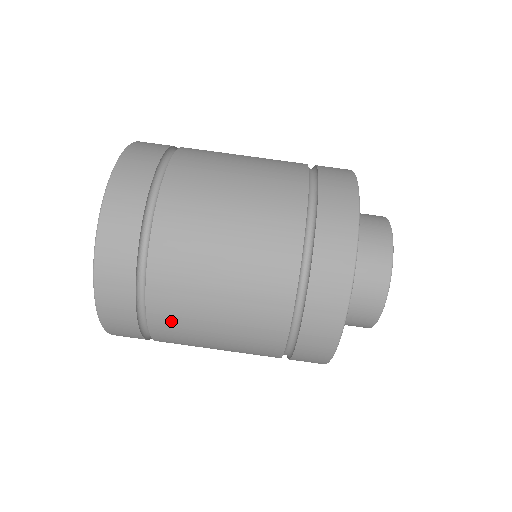
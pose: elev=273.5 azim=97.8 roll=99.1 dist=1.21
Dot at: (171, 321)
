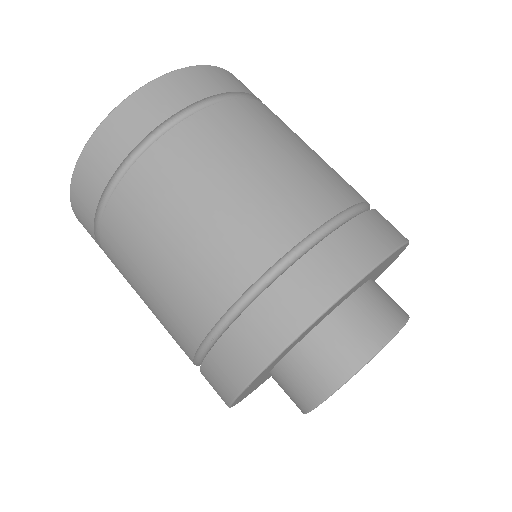
Dot at: occluded
